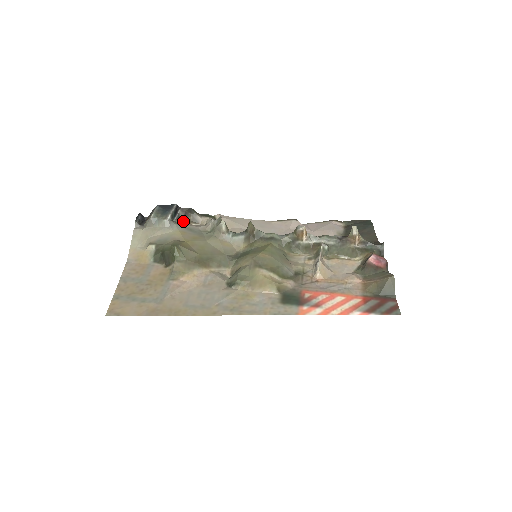
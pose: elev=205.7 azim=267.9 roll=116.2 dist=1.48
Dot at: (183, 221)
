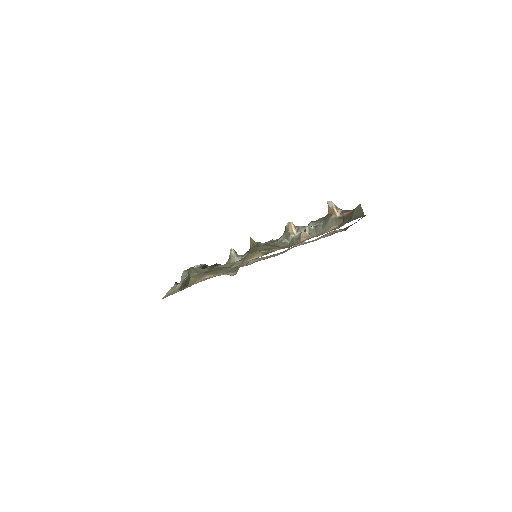
Dot at: occluded
